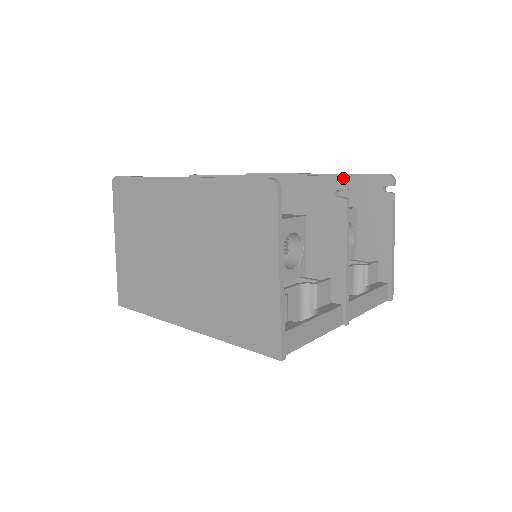
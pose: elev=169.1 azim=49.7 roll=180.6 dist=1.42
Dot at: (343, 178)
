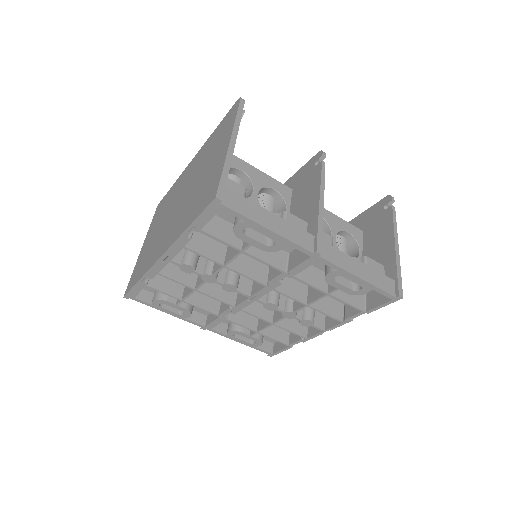
Dot at: (320, 151)
